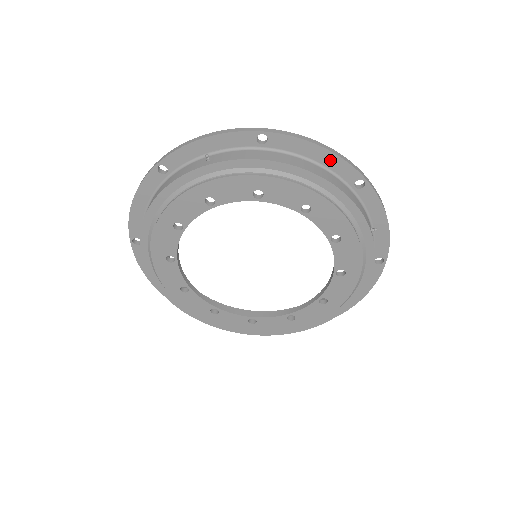
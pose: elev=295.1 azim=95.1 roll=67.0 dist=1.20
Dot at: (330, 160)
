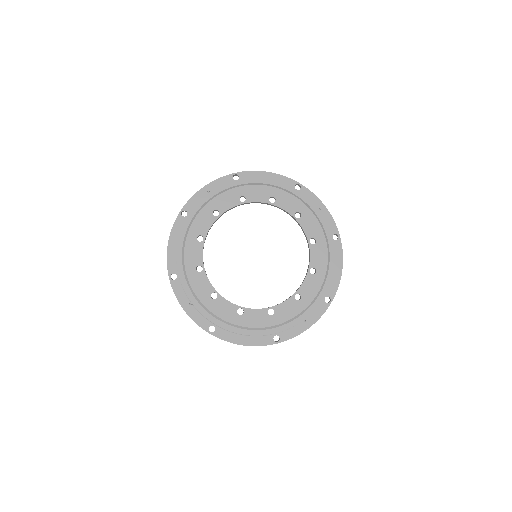
Dot at: (276, 178)
